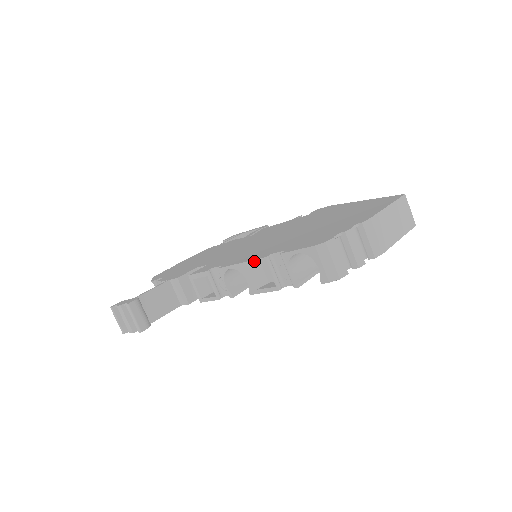
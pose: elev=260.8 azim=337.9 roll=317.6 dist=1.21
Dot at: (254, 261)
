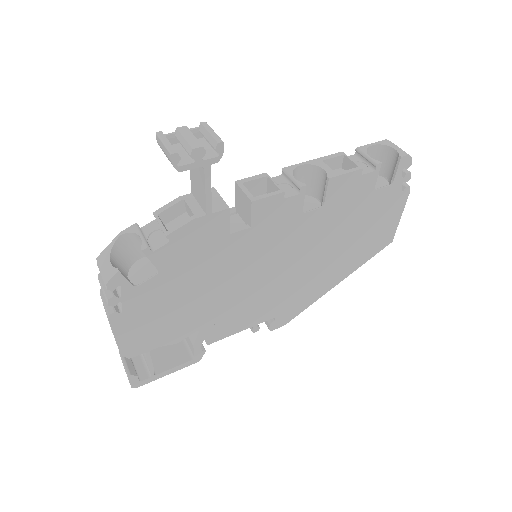
Dot at: (330, 155)
